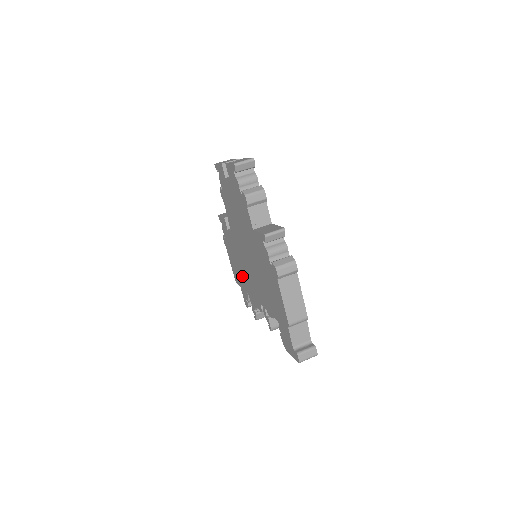
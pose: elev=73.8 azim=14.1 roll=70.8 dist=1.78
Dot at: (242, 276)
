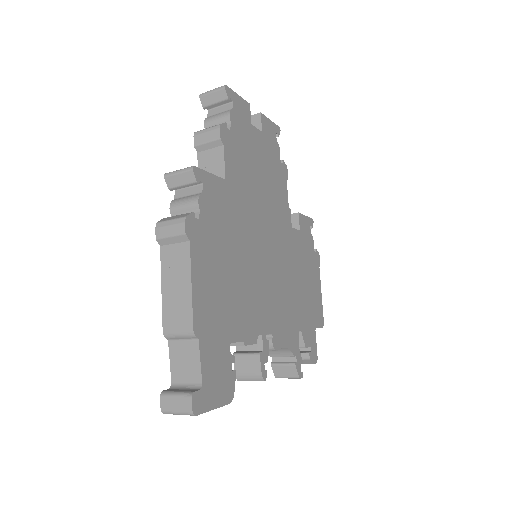
Dot at: occluded
